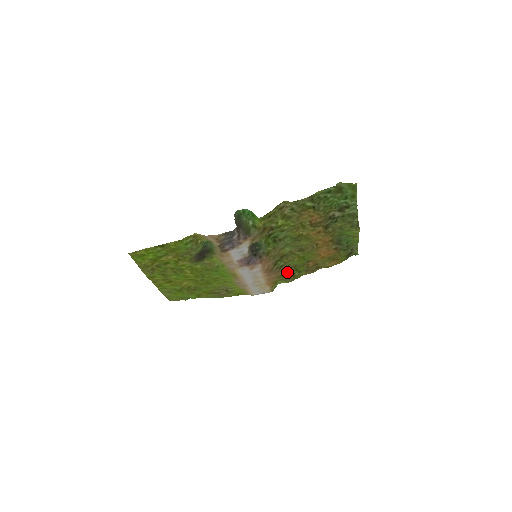
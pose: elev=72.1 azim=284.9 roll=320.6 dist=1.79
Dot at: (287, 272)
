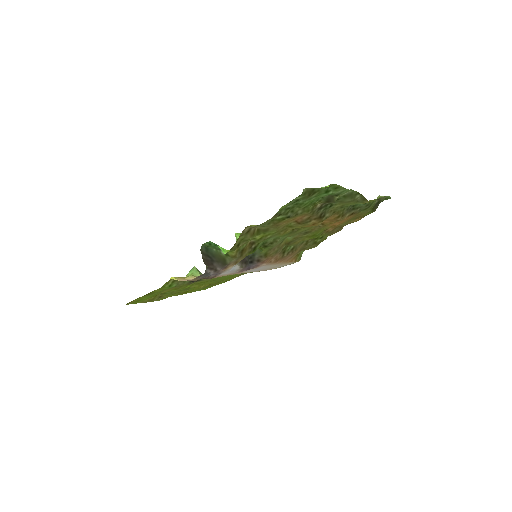
Dot at: (305, 245)
